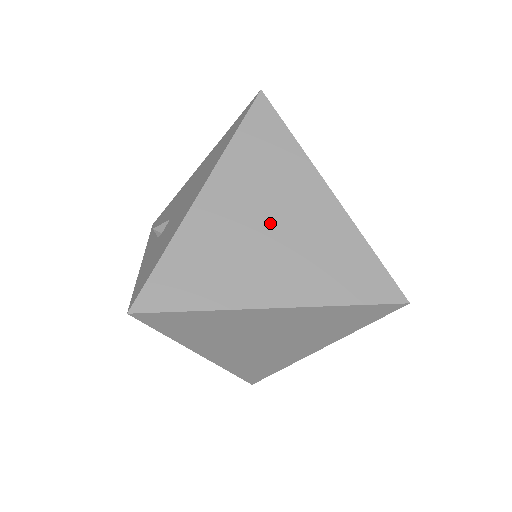
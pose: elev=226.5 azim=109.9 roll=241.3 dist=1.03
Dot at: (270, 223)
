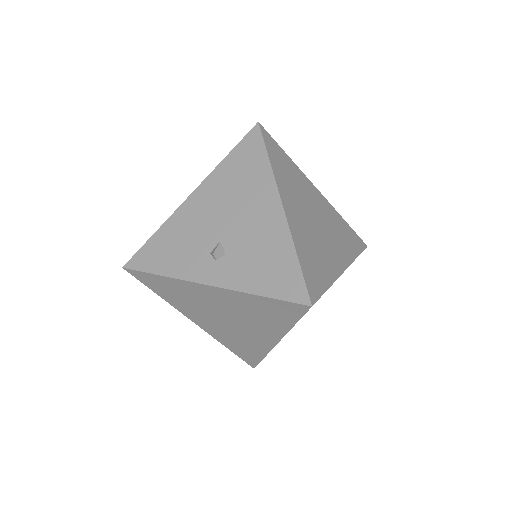
Dot at: (314, 217)
